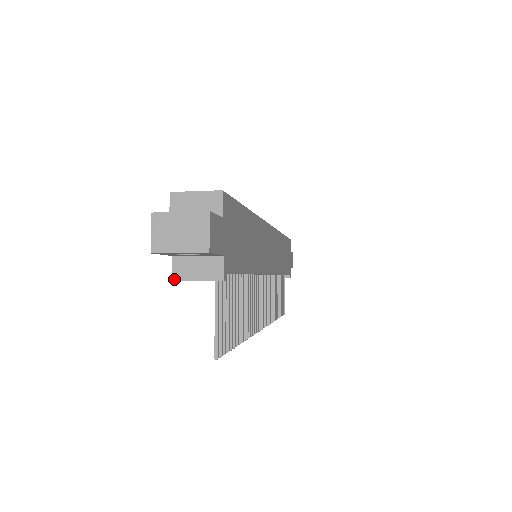
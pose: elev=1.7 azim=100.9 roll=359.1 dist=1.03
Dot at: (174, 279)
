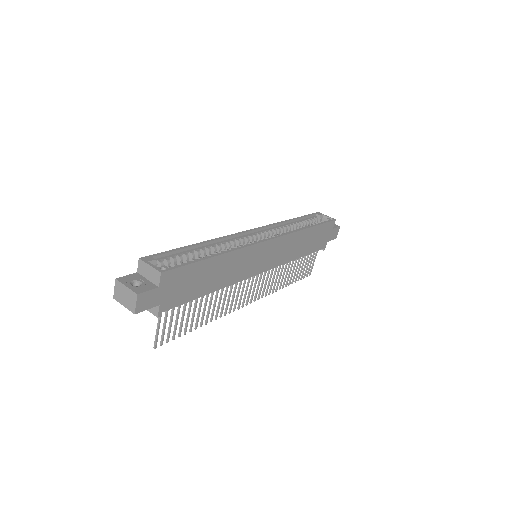
Dot at: occluded
